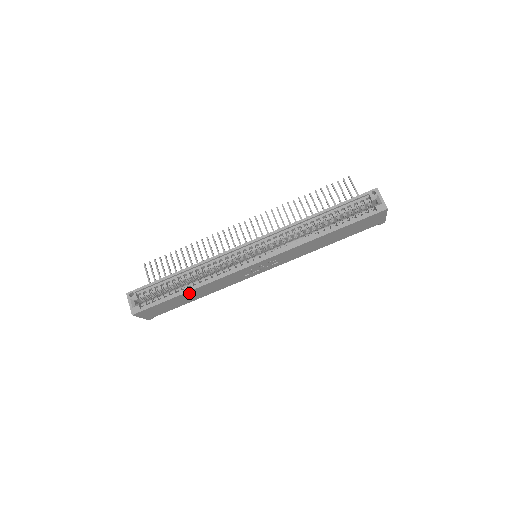
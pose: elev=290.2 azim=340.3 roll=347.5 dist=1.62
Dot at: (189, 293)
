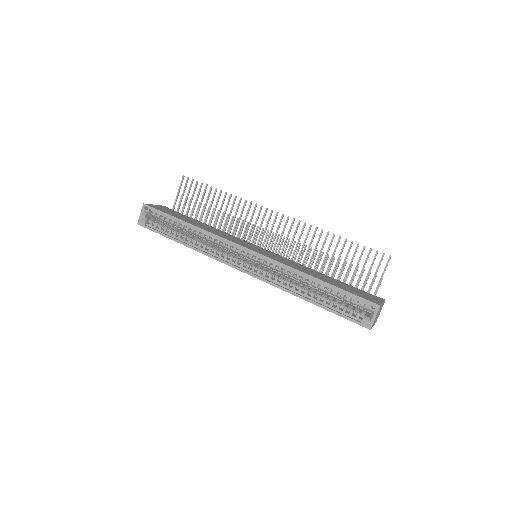
Dot at: occluded
